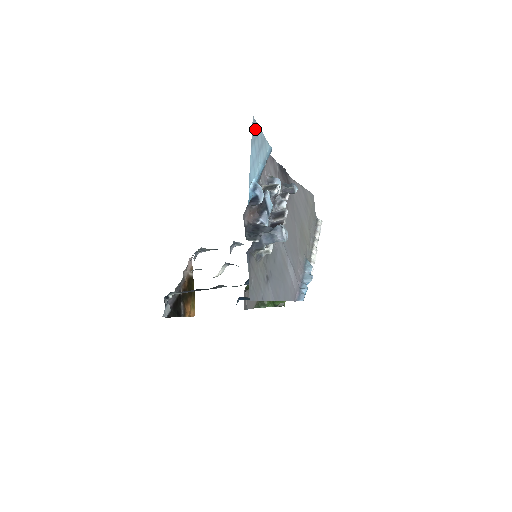
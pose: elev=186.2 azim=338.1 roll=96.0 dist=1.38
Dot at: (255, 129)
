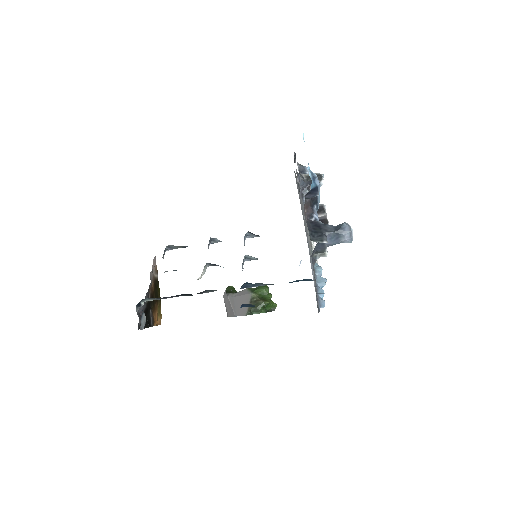
Dot at: occluded
